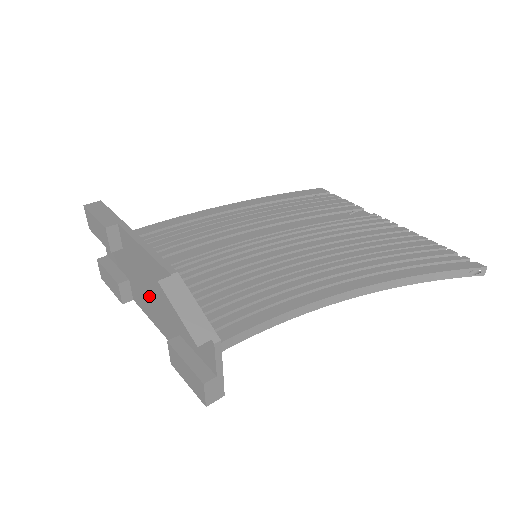
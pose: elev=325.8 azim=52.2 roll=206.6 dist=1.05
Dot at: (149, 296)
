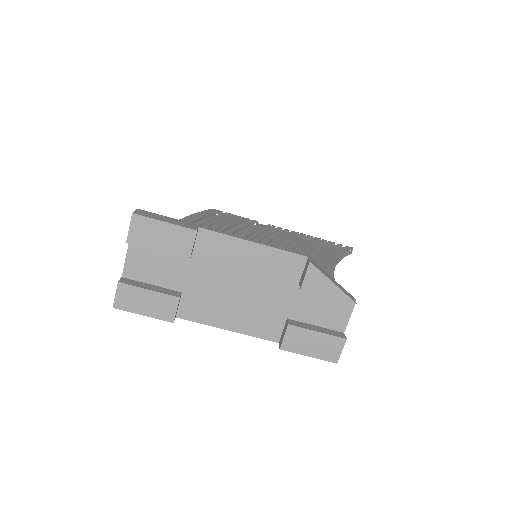
Dot at: (234, 297)
